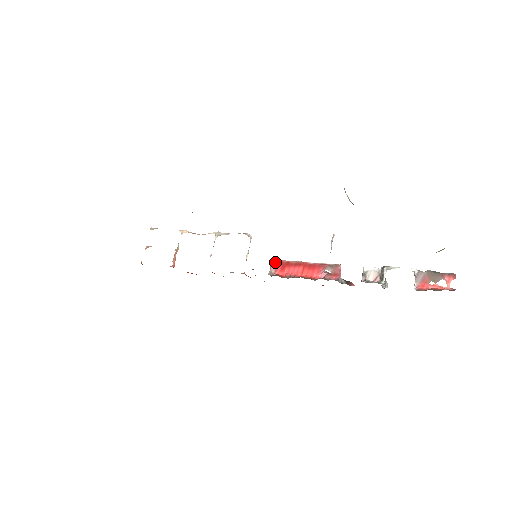
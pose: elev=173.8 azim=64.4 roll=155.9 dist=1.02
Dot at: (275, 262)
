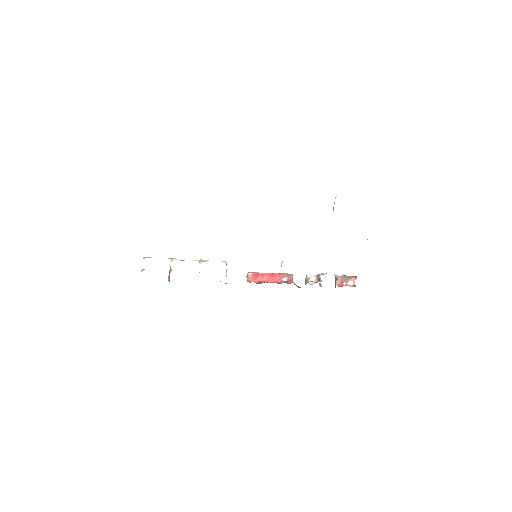
Dot at: (251, 274)
